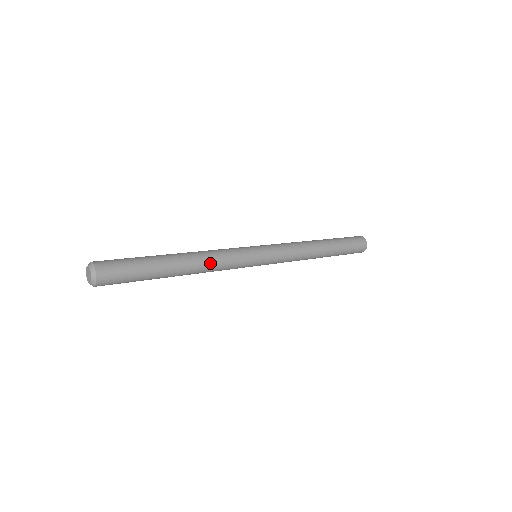
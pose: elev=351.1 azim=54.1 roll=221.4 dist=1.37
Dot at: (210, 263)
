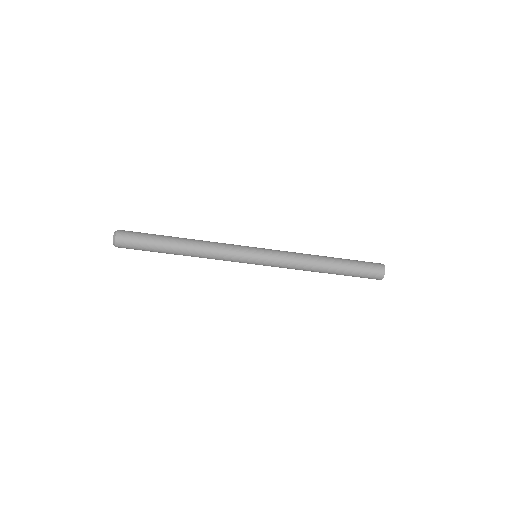
Dot at: (207, 241)
